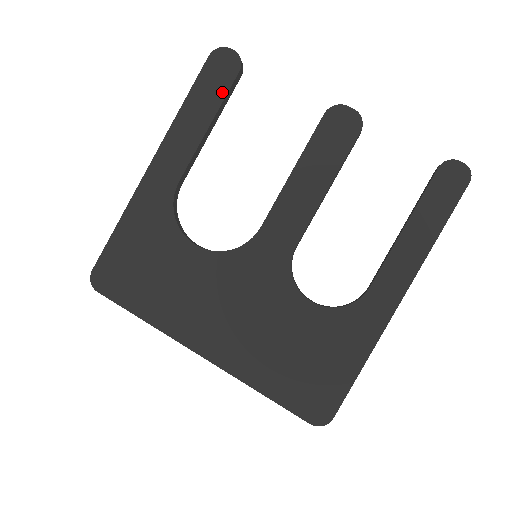
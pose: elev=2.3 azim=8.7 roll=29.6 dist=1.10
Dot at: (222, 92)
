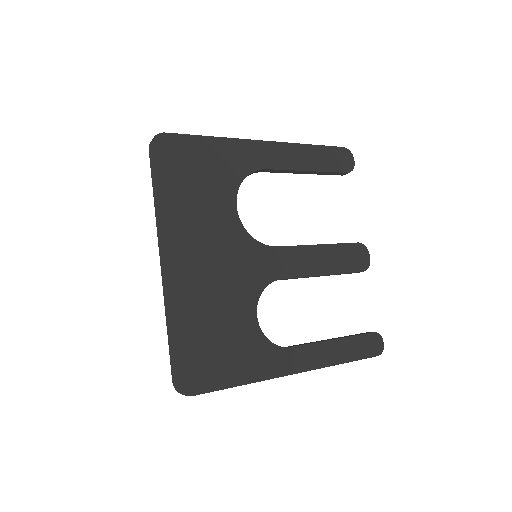
Dot at: (331, 168)
